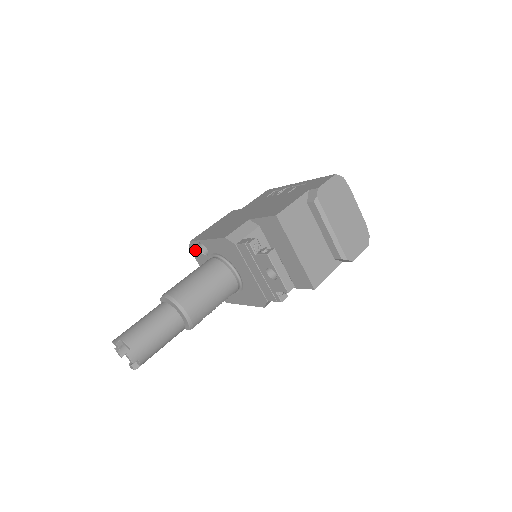
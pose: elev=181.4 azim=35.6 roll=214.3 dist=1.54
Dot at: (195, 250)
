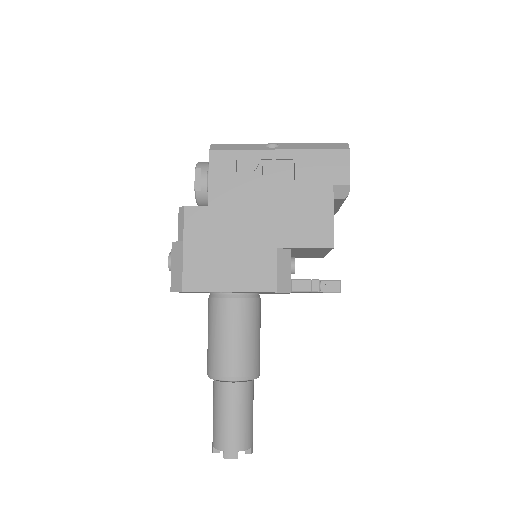
Dot at: occluded
